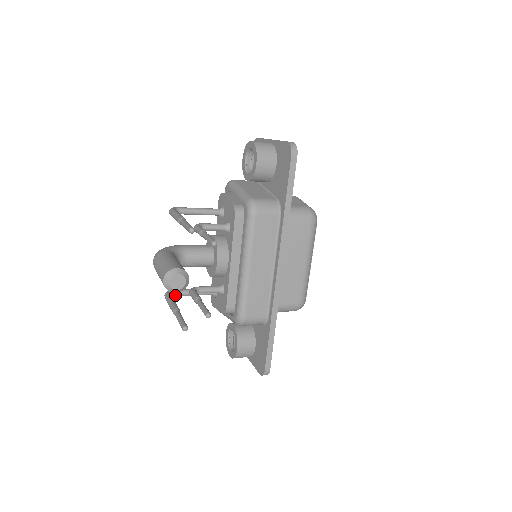
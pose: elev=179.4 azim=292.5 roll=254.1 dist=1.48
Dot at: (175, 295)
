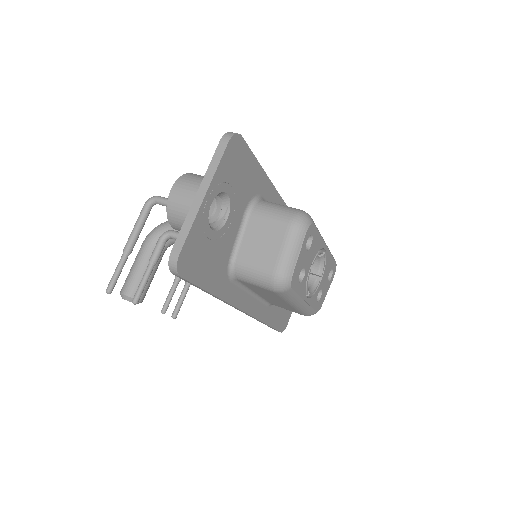
Dot at: occluded
